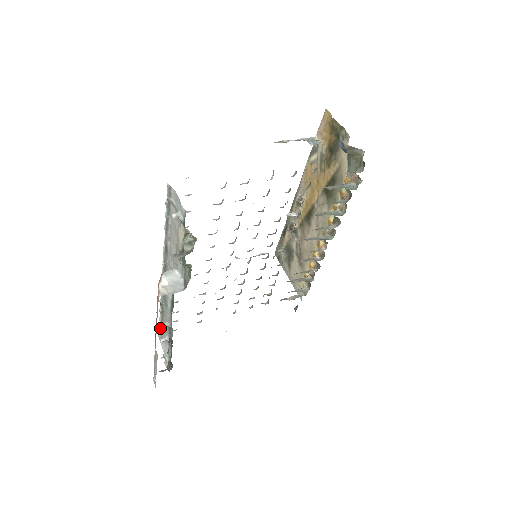
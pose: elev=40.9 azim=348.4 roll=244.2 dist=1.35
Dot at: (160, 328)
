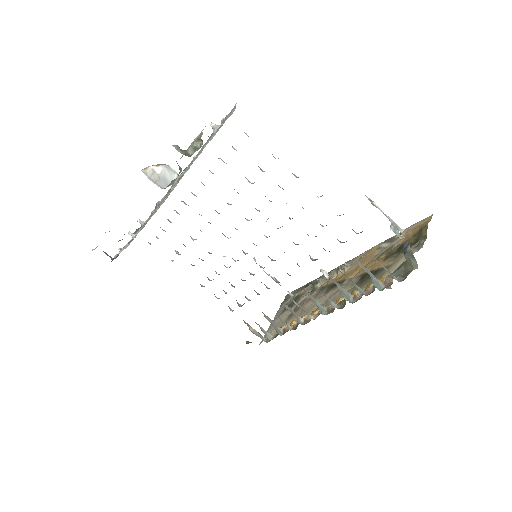
Dot at: occluded
